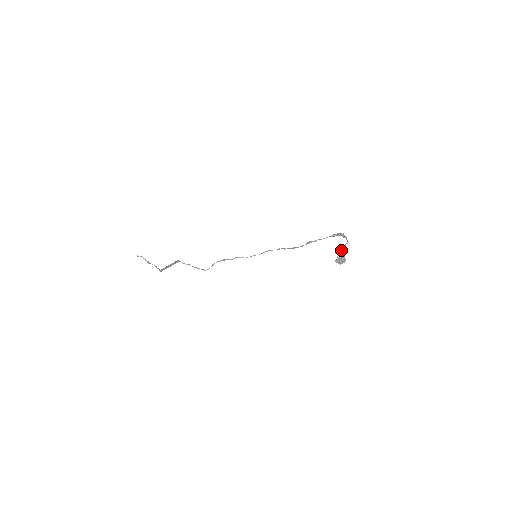
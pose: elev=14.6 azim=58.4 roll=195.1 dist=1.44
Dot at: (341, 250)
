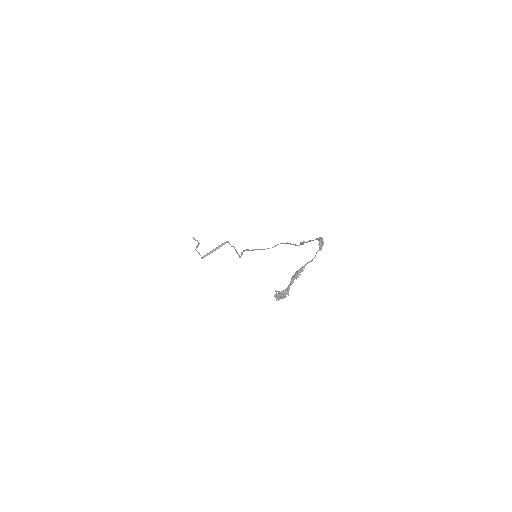
Dot at: (292, 276)
